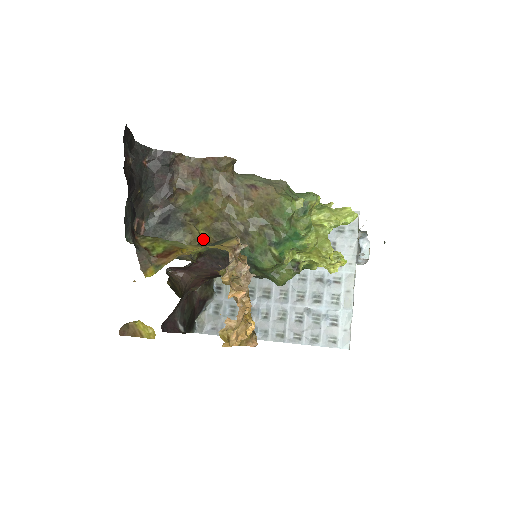
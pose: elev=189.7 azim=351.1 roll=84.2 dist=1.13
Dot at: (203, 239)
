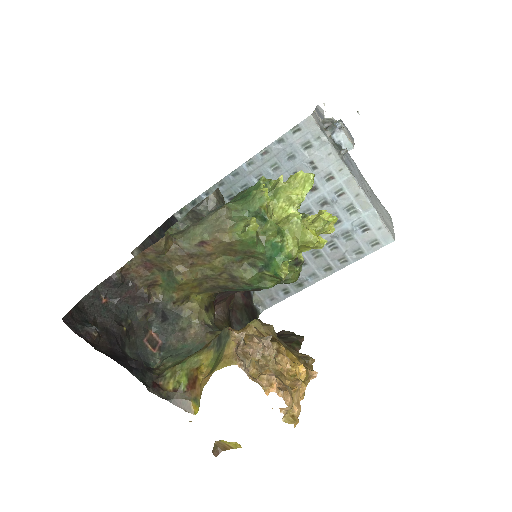
Dot at: (204, 298)
